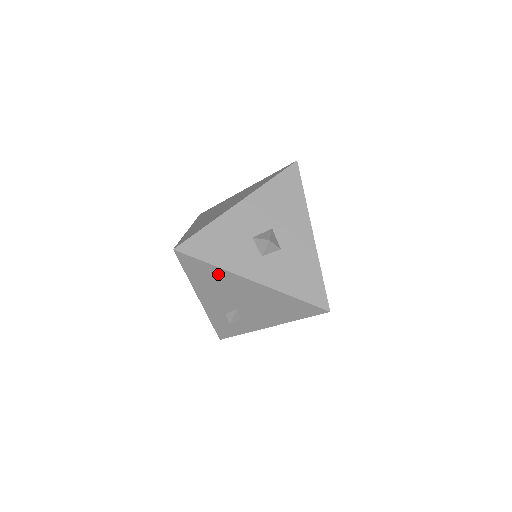
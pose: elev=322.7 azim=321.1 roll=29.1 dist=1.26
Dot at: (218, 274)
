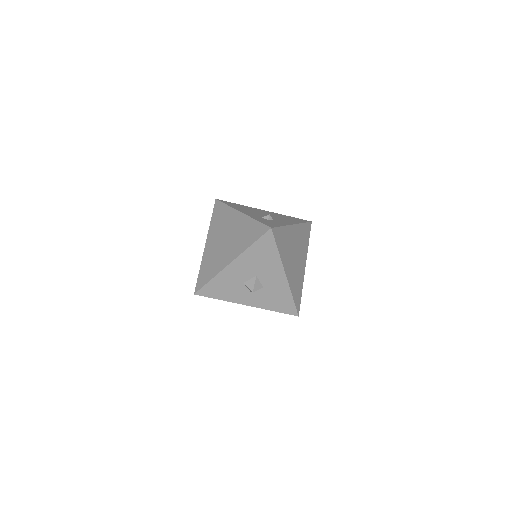
Dot at: occluded
